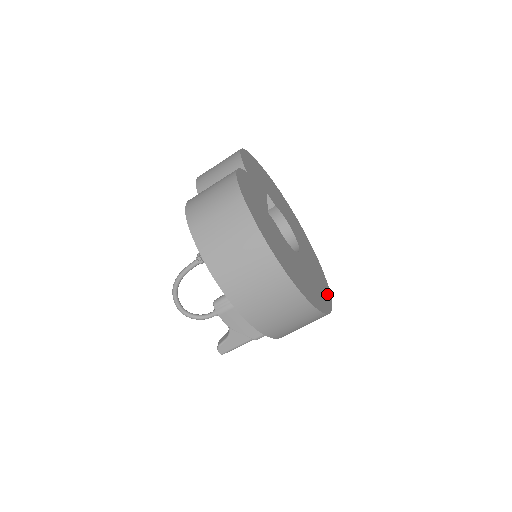
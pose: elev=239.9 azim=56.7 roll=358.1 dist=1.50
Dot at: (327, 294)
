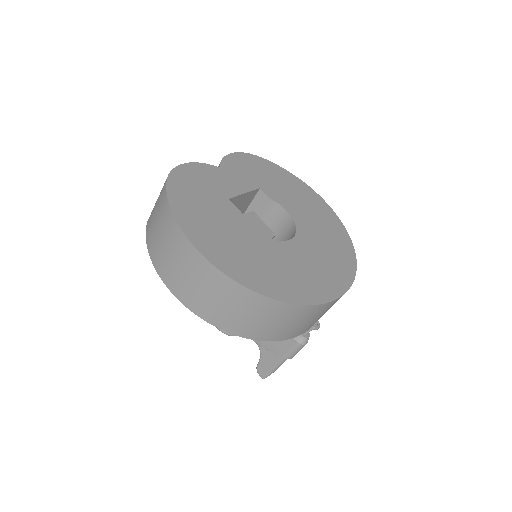
Dot at: (328, 290)
